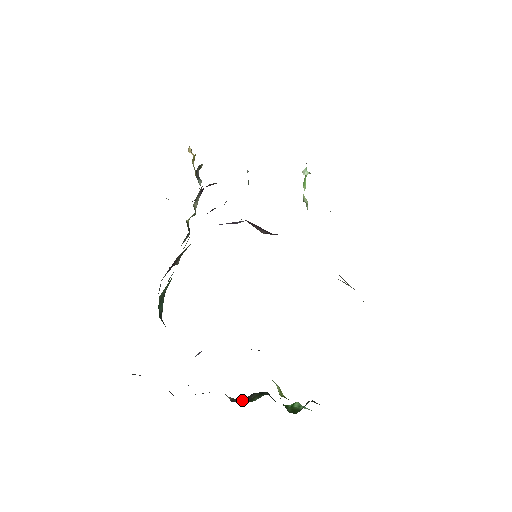
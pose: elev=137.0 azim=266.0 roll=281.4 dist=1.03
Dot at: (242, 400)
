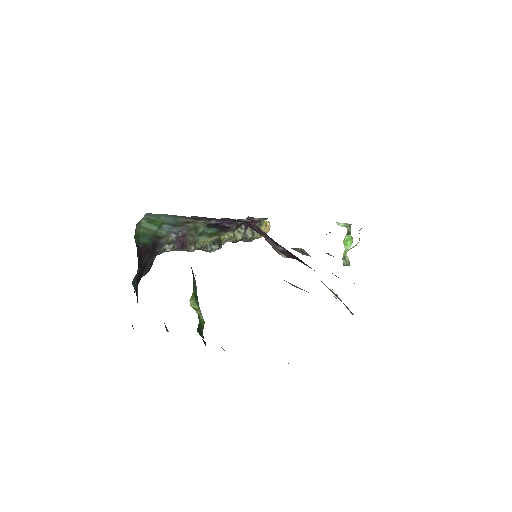
Dot at: occluded
